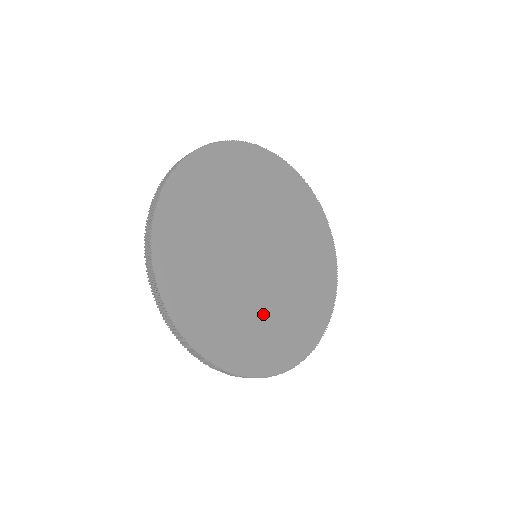
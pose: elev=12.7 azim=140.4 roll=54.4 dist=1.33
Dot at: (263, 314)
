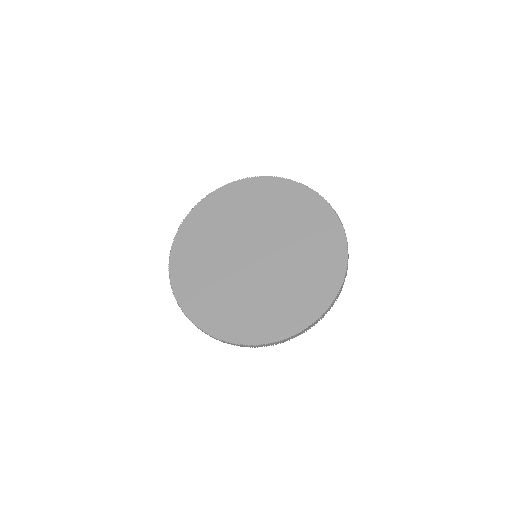
Dot at: (230, 292)
